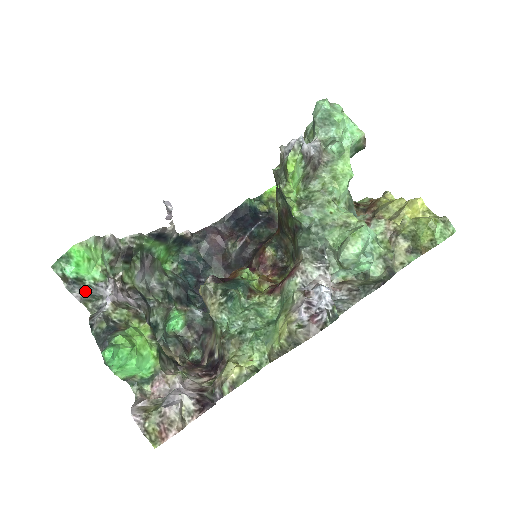
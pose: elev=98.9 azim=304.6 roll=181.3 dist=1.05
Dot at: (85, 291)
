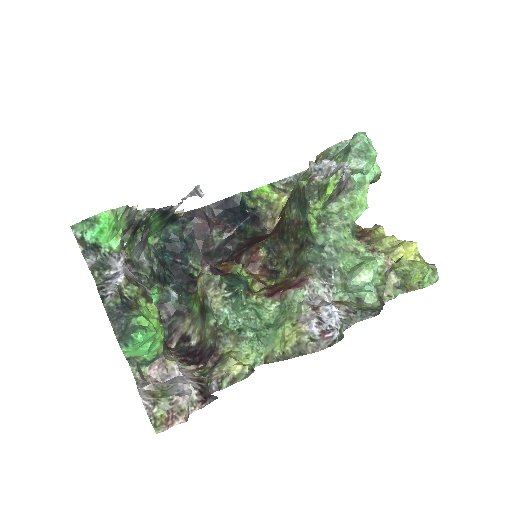
Dot at: (99, 259)
